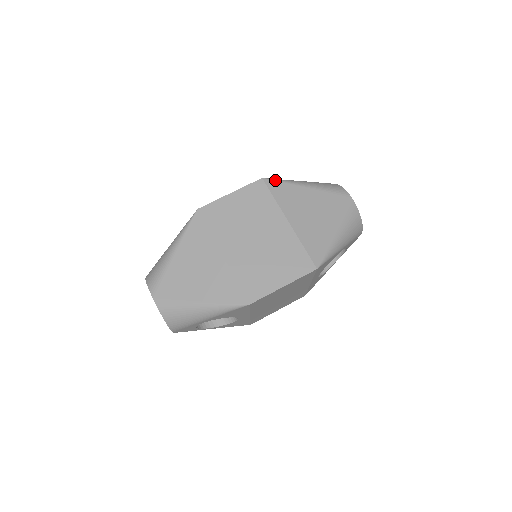
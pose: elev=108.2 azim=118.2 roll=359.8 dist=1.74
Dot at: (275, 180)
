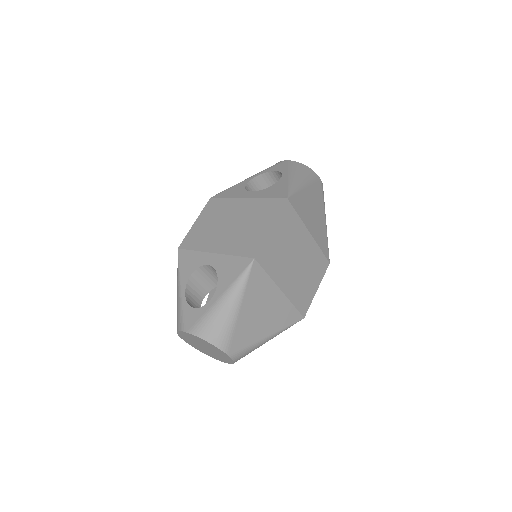
Dot at: (293, 194)
